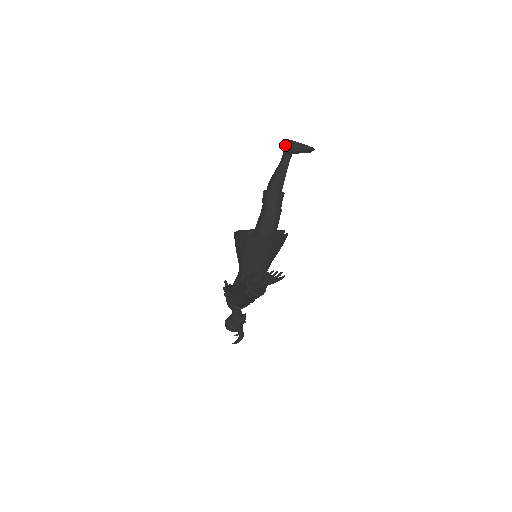
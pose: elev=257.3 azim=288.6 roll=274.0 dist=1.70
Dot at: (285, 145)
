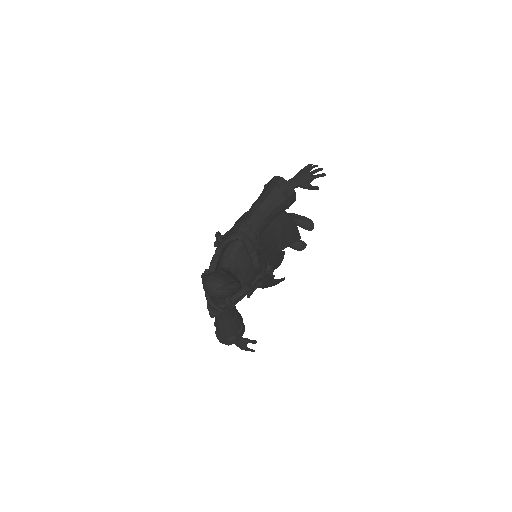
Dot at: occluded
